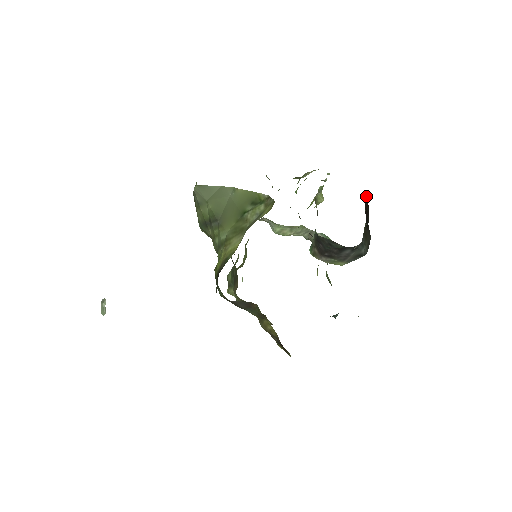
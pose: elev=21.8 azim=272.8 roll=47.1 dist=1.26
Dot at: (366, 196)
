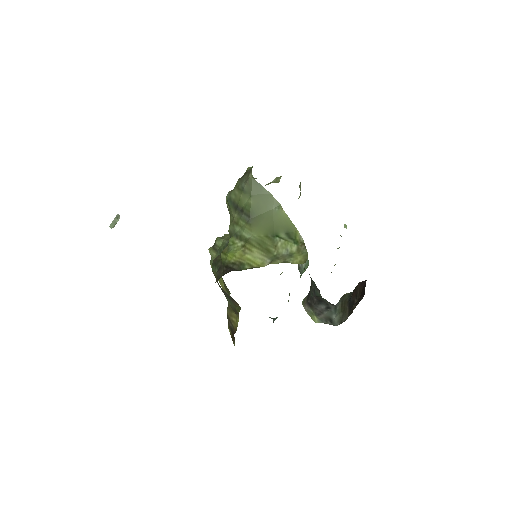
Dot at: (363, 282)
